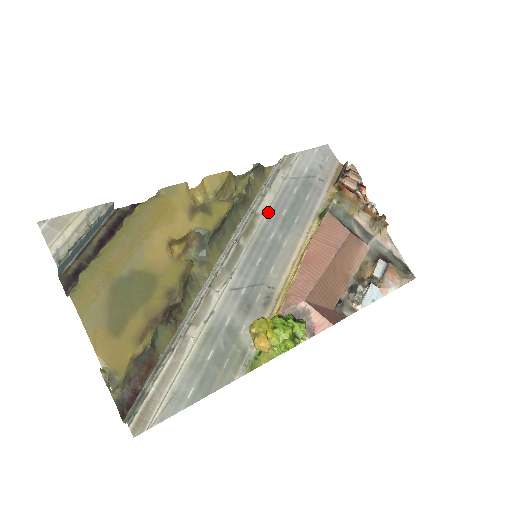
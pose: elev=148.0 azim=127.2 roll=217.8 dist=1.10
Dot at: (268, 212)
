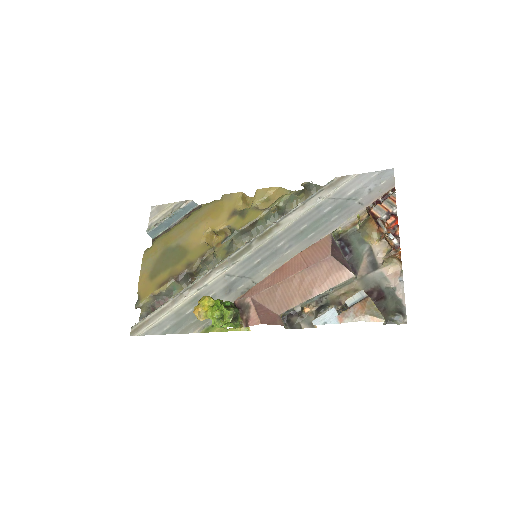
Dot at: (290, 224)
